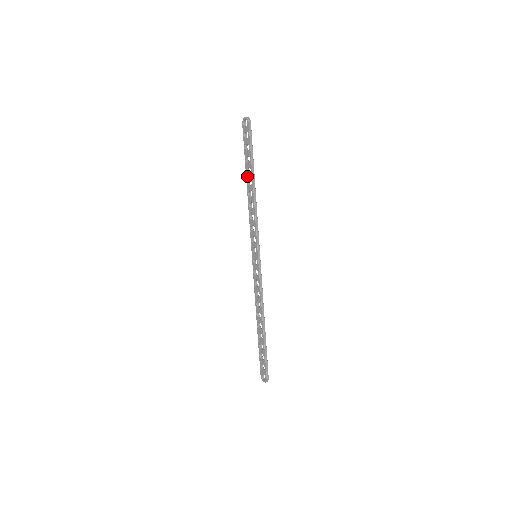
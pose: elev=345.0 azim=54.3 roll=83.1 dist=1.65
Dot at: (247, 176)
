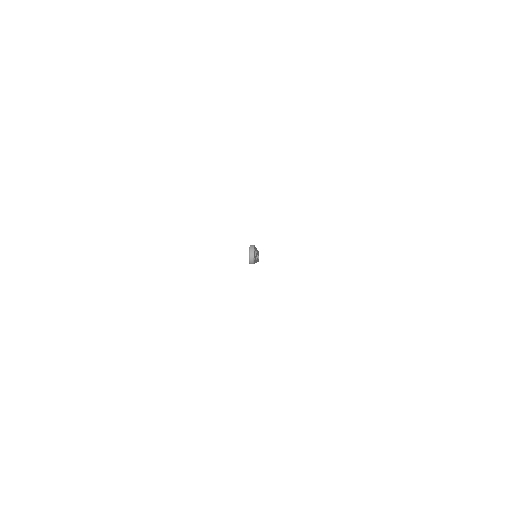
Dot at: occluded
